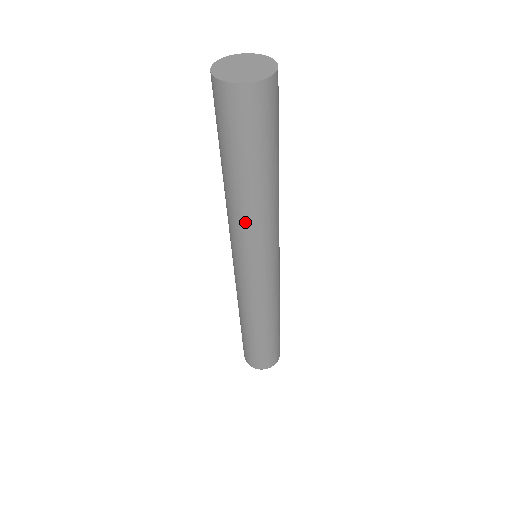
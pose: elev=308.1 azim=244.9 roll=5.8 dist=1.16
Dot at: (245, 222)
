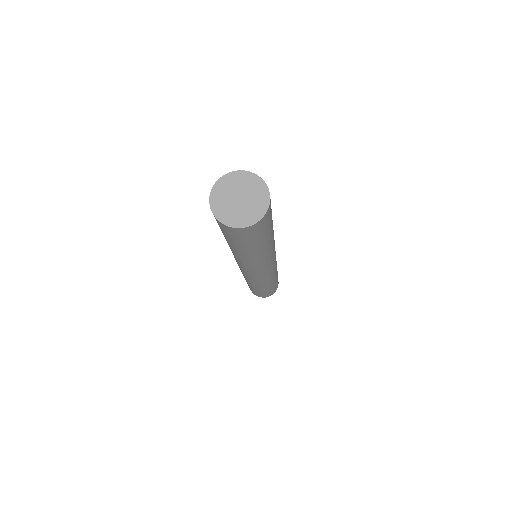
Dot at: (236, 257)
